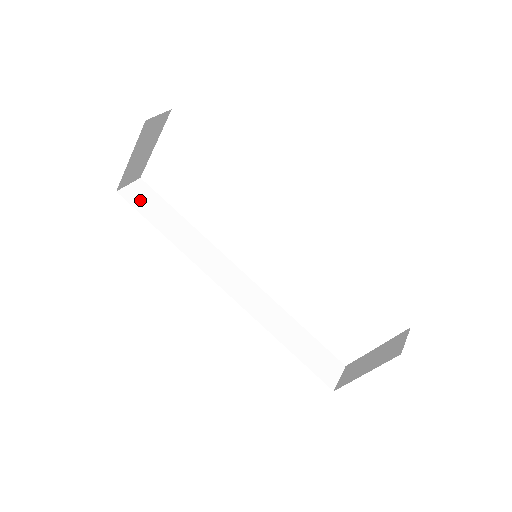
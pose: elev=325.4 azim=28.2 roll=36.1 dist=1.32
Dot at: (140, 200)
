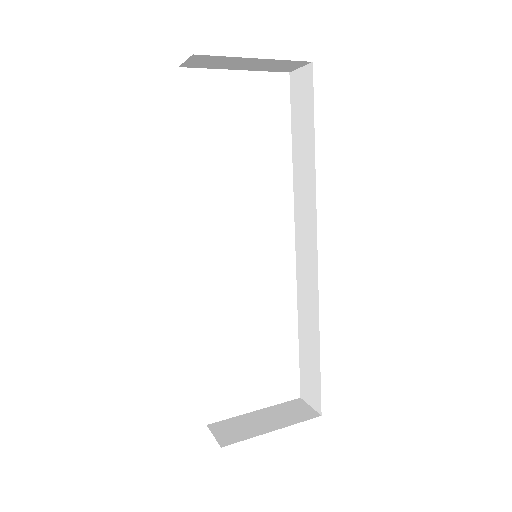
Dot at: occluded
